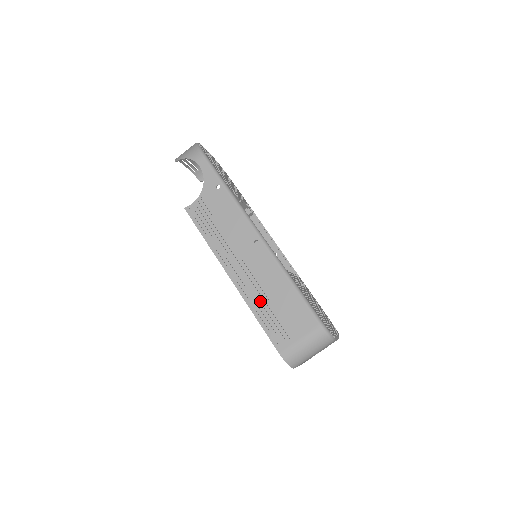
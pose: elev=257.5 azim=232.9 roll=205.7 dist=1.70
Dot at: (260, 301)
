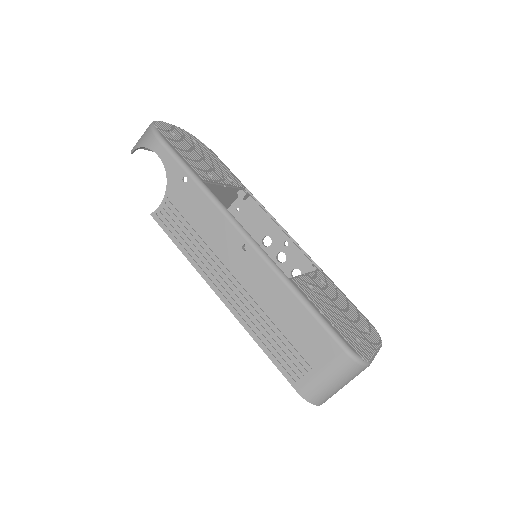
Dot at: (262, 325)
